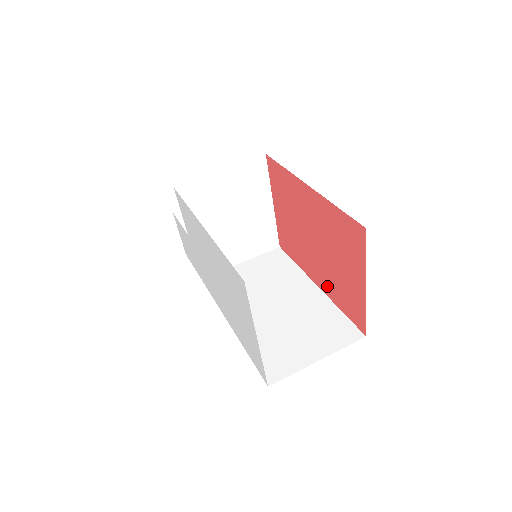
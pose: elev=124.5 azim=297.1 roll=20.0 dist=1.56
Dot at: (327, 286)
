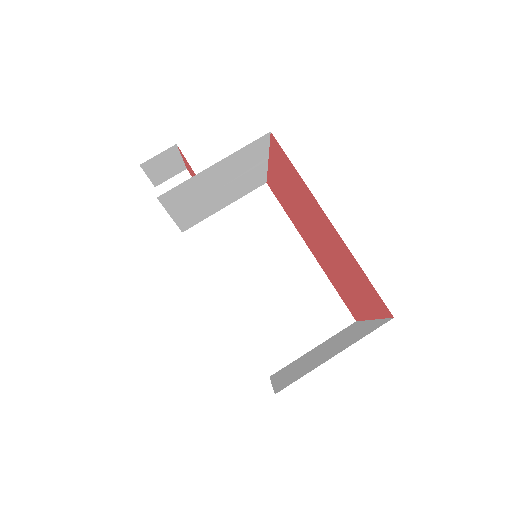
Dot at: (323, 265)
